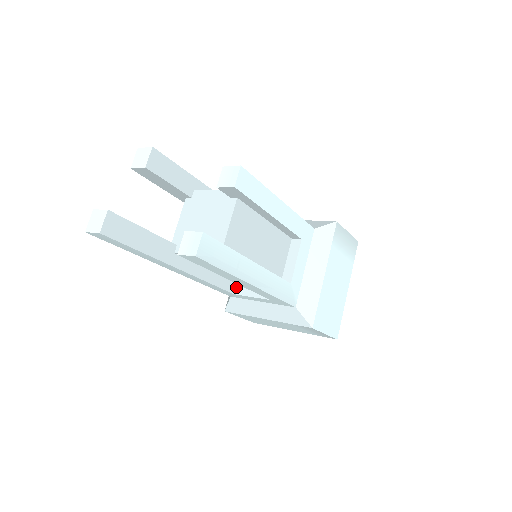
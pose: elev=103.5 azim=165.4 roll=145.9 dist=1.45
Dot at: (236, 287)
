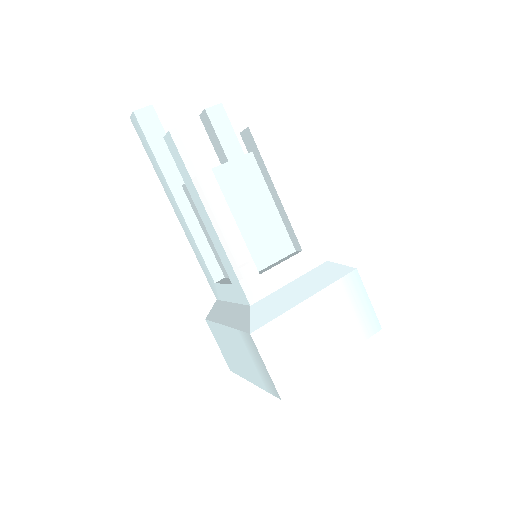
Dot at: (222, 279)
